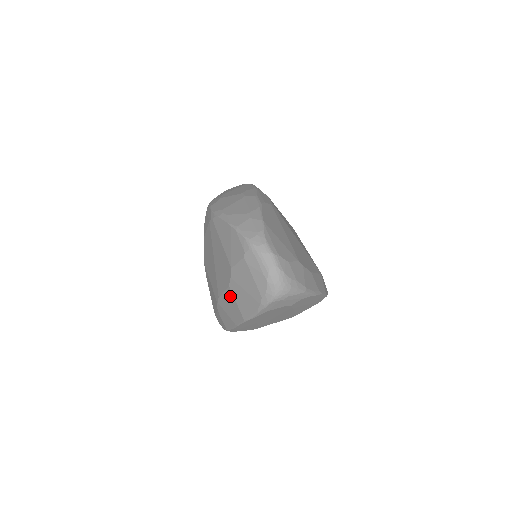
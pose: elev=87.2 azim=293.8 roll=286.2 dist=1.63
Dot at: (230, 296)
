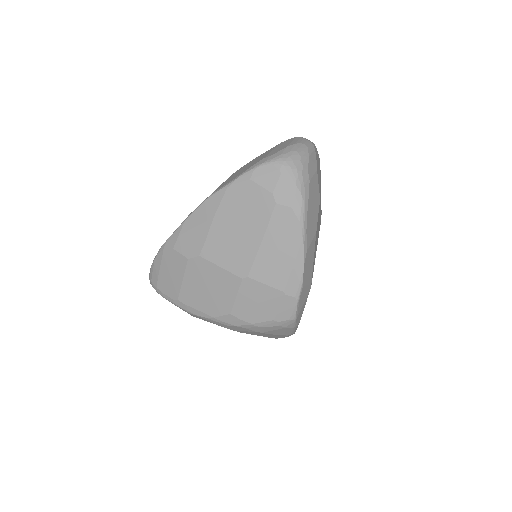
Dot at: occluded
